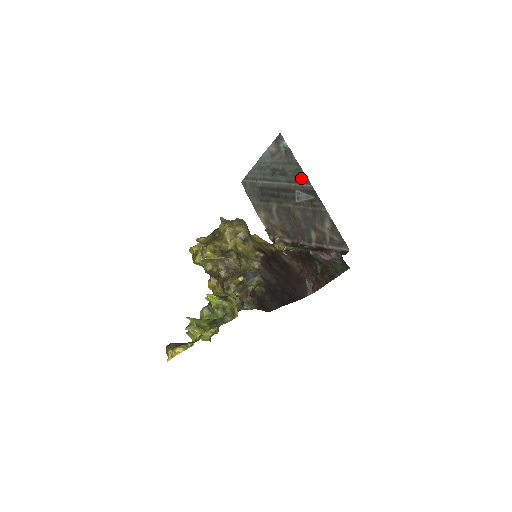
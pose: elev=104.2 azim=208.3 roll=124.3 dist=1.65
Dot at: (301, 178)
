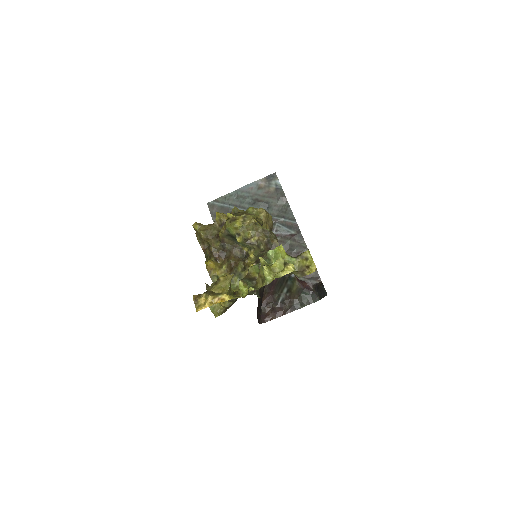
Dot at: (286, 214)
